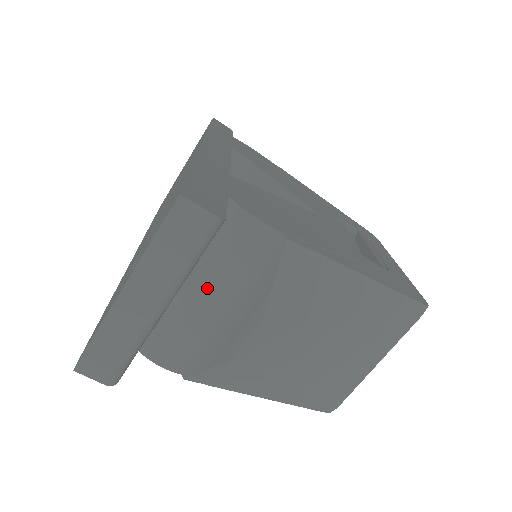
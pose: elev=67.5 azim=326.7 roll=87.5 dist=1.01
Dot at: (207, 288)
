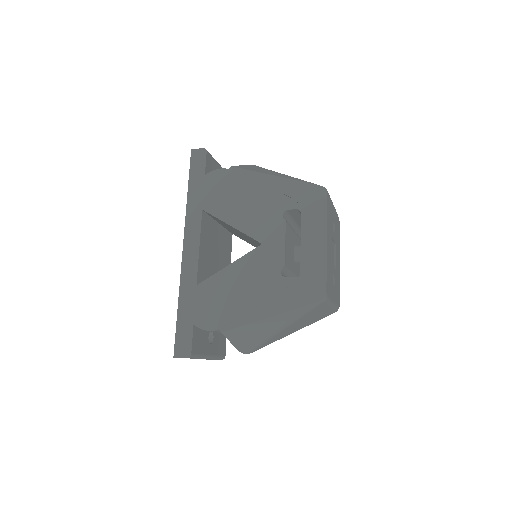
Dot at: occluded
